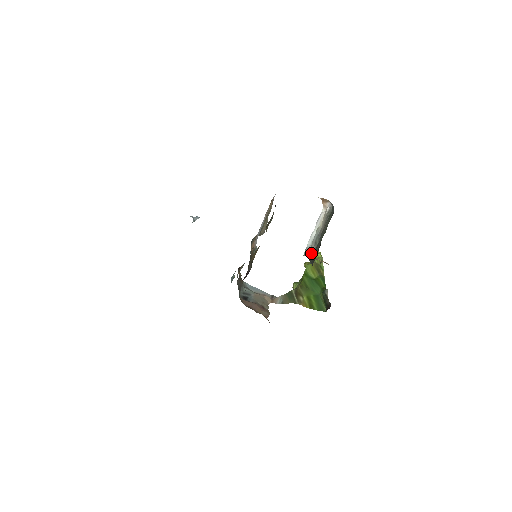
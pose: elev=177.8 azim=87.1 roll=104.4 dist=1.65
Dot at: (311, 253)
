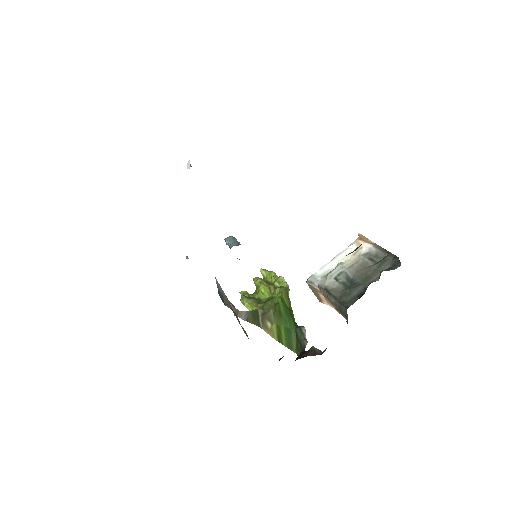
Dot at: (333, 288)
